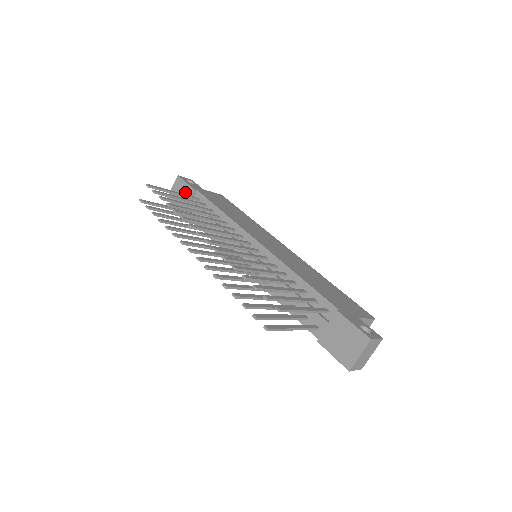
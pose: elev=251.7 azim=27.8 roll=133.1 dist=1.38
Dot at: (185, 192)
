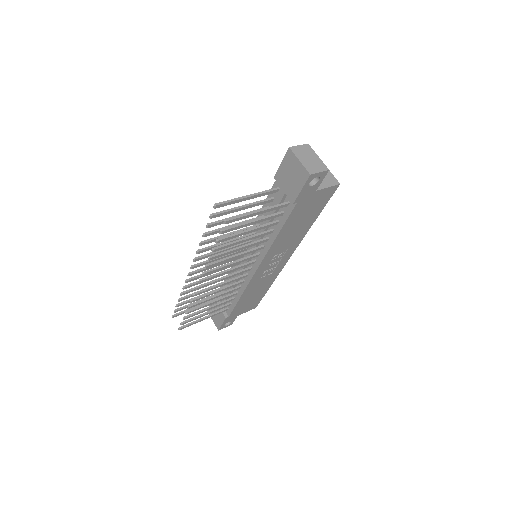
Dot at: occluded
